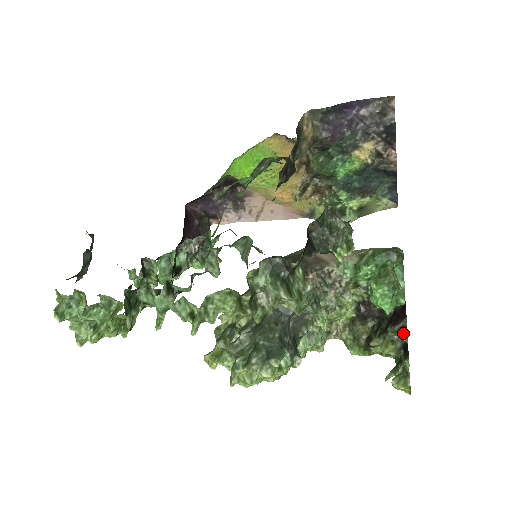
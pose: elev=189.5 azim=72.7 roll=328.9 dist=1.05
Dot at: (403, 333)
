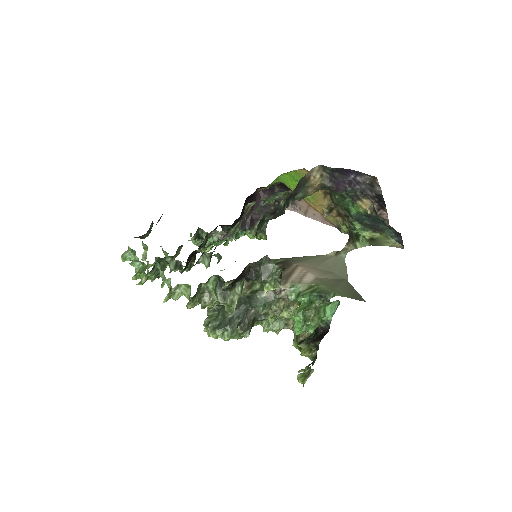
Dot at: (316, 349)
